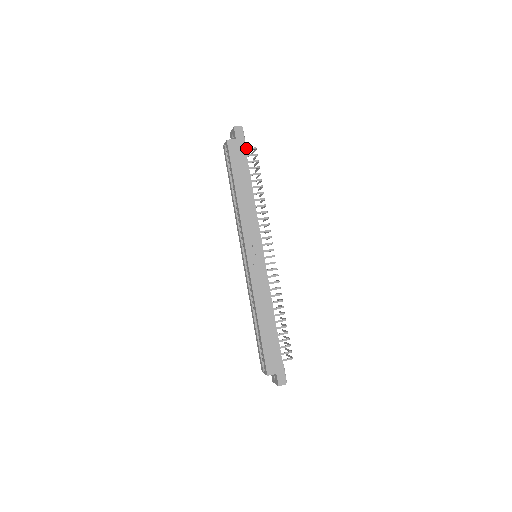
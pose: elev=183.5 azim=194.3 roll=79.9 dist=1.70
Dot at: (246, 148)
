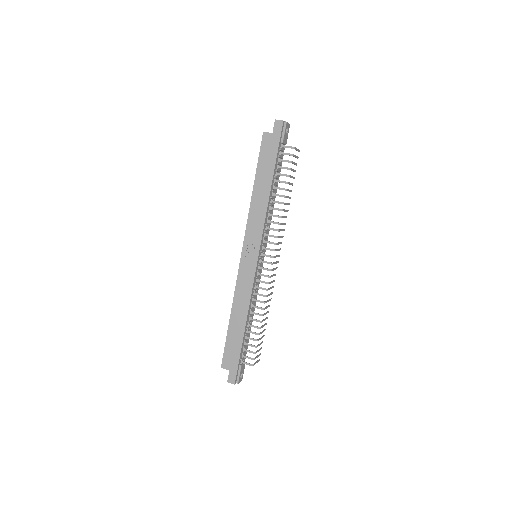
Dot at: (283, 145)
